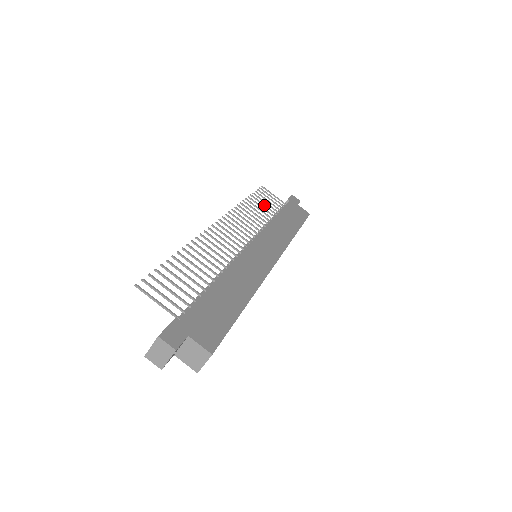
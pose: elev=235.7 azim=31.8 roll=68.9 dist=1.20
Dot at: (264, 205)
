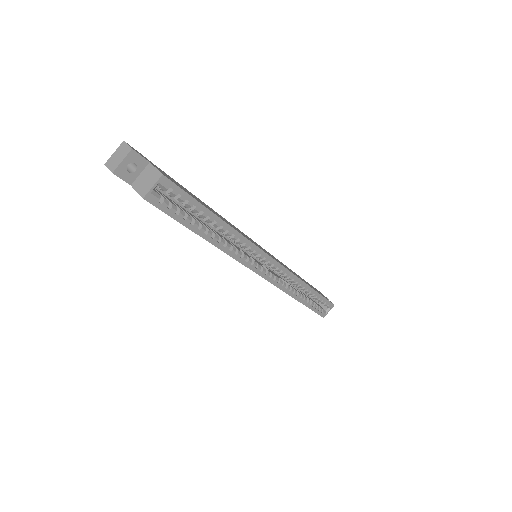
Dot at: occluded
